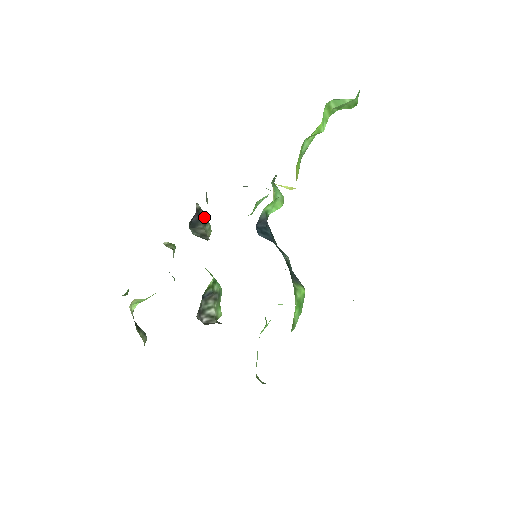
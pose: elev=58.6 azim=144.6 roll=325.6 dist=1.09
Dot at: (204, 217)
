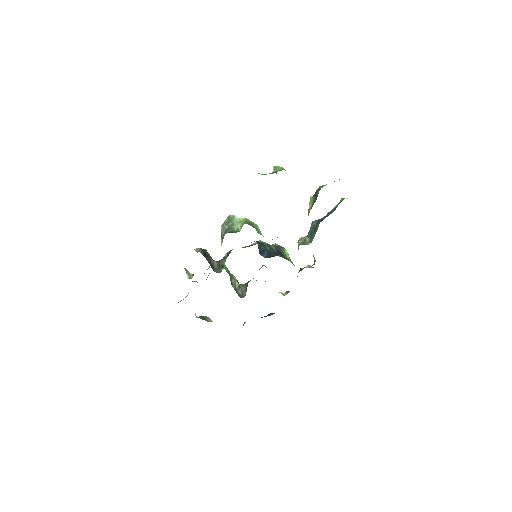
Dot at: (204, 252)
